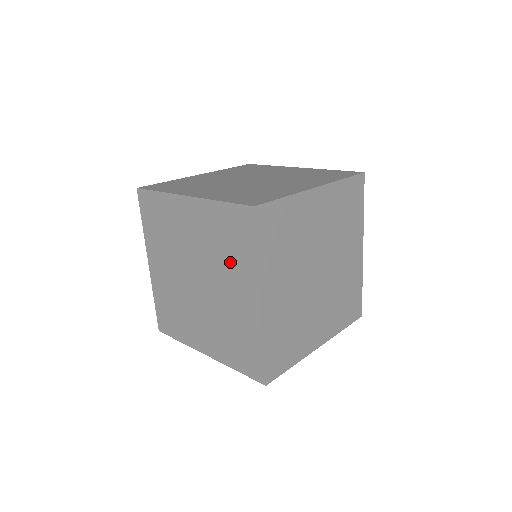
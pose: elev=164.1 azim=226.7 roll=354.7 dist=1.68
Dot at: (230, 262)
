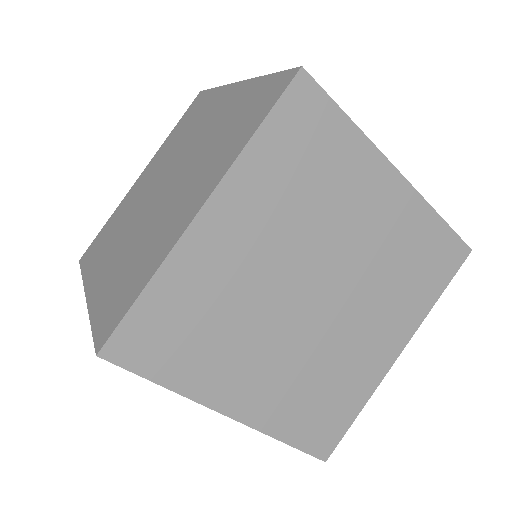
Dot at: occluded
